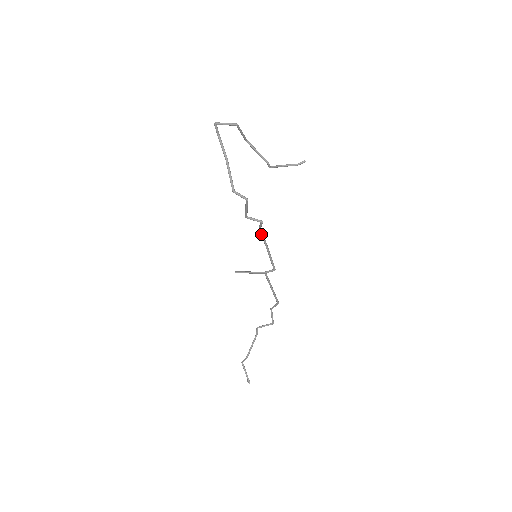
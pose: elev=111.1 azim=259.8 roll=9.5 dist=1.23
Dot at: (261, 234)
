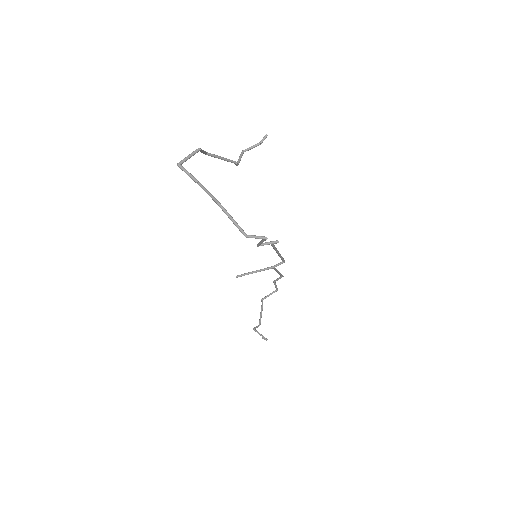
Dot at: (273, 248)
